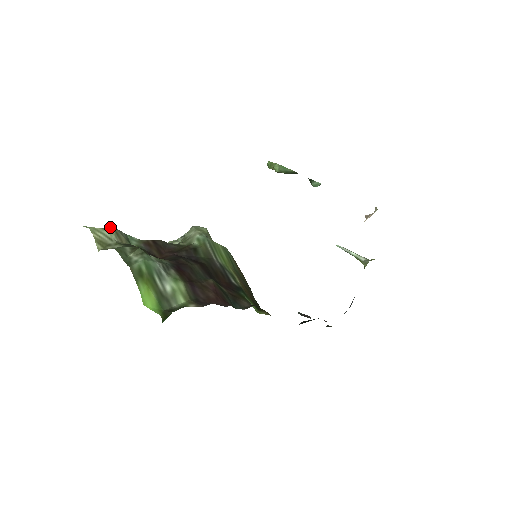
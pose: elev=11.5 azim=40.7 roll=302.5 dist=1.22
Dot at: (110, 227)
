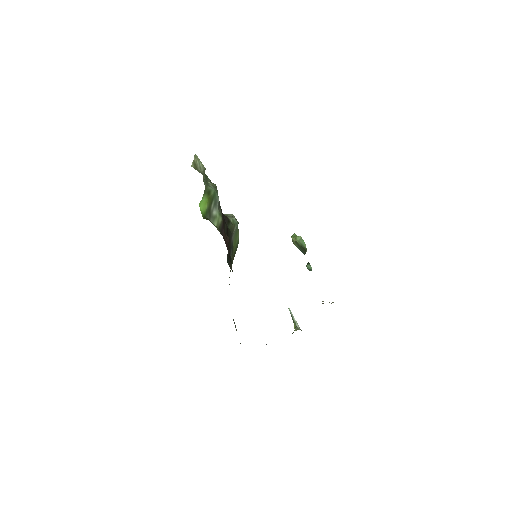
Dot at: occluded
